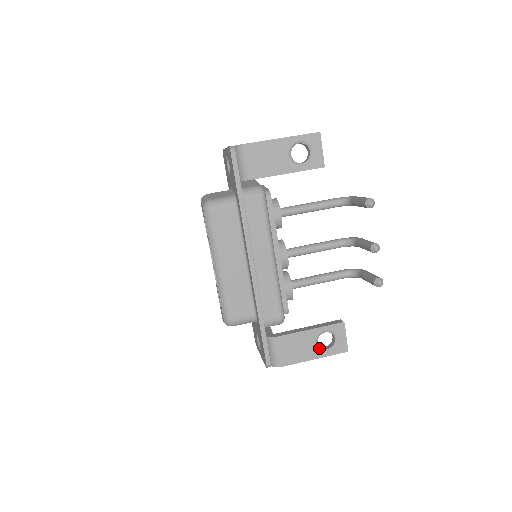
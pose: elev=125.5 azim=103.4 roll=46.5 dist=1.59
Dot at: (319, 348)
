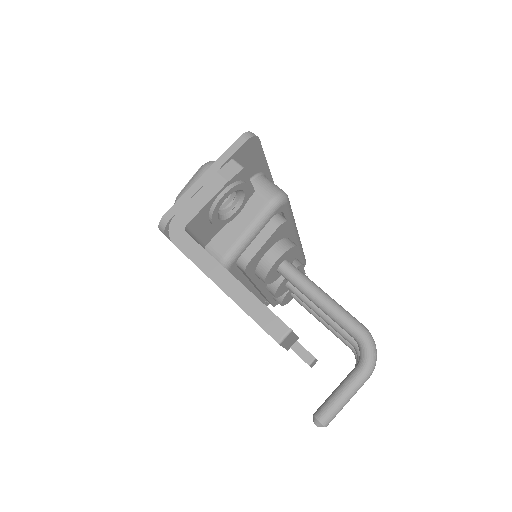
Dot at: occluded
